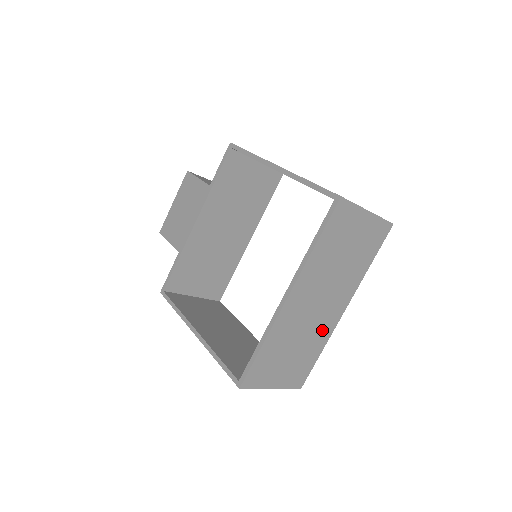
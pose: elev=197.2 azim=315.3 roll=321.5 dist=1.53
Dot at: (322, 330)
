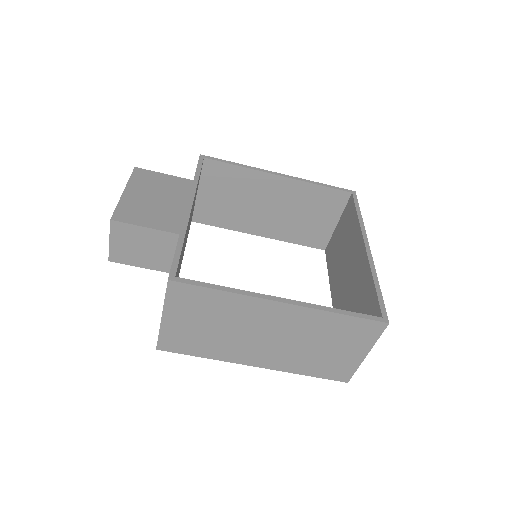
Dot at: occluded
